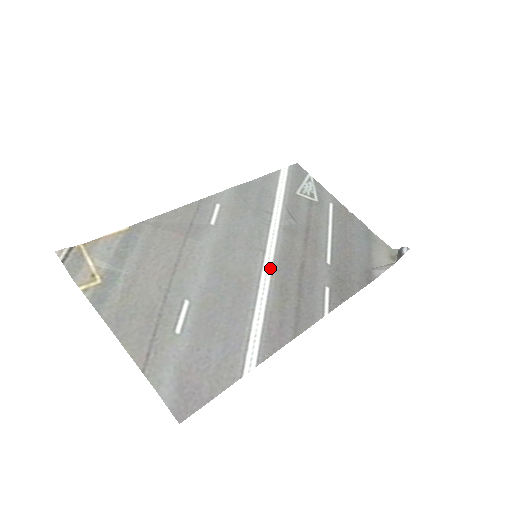
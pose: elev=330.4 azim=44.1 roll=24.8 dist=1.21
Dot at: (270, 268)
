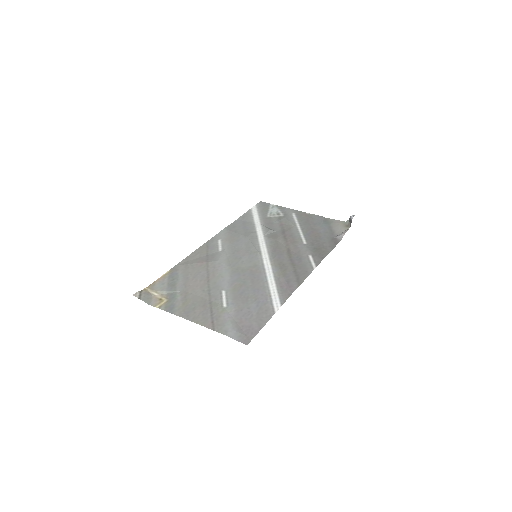
Dot at: (268, 258)
